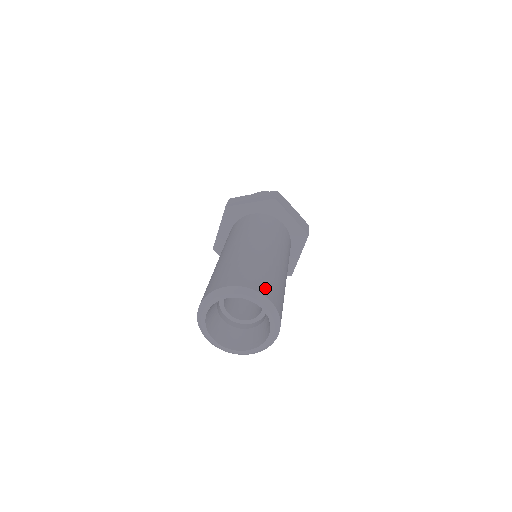
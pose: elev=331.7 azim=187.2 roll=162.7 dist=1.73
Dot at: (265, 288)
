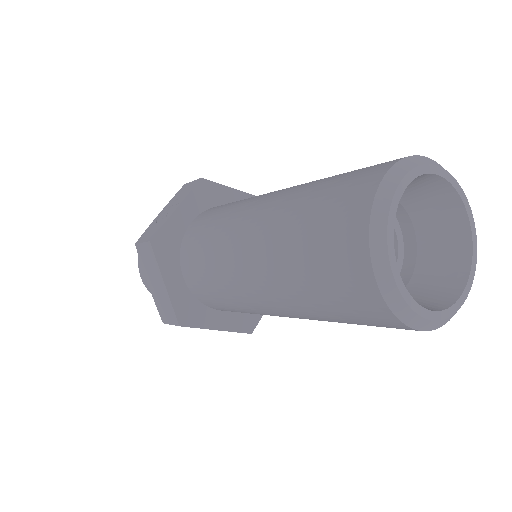
Dot at: occluded
